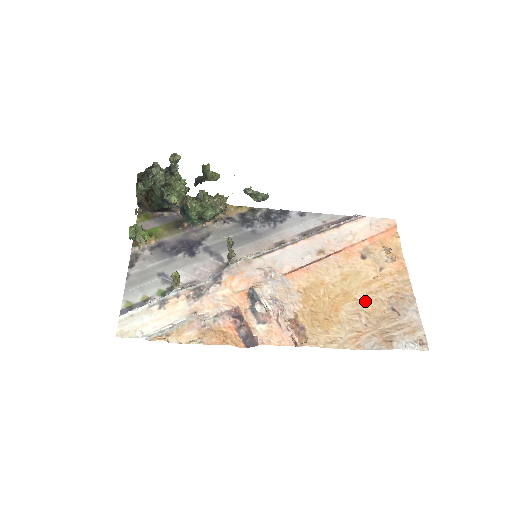
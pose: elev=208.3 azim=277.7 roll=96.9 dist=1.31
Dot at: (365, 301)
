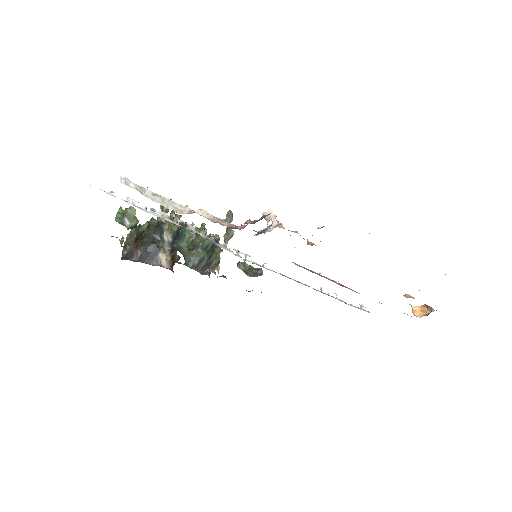
Dot at: occluded
